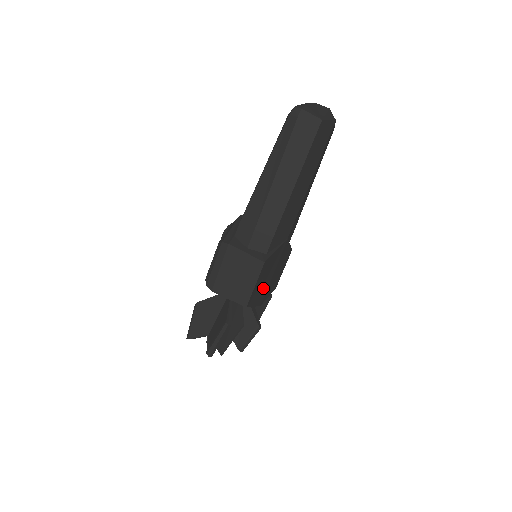
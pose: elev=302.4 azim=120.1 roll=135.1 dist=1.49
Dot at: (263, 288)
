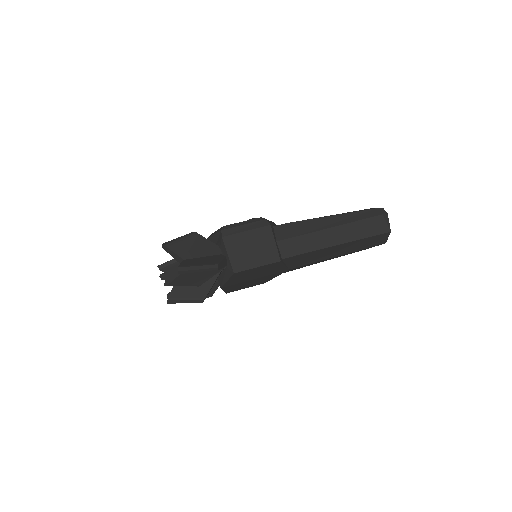
Dot at: (244, 278)
